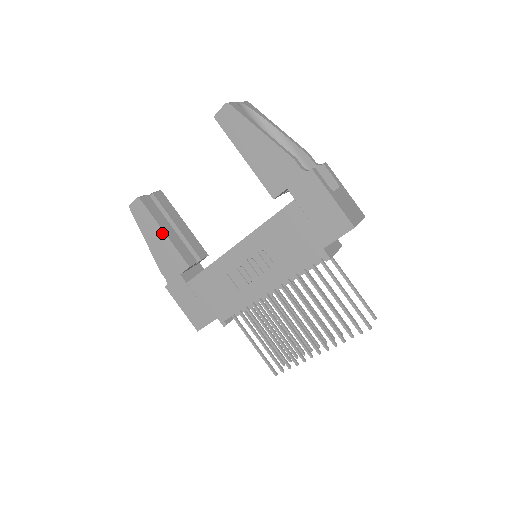
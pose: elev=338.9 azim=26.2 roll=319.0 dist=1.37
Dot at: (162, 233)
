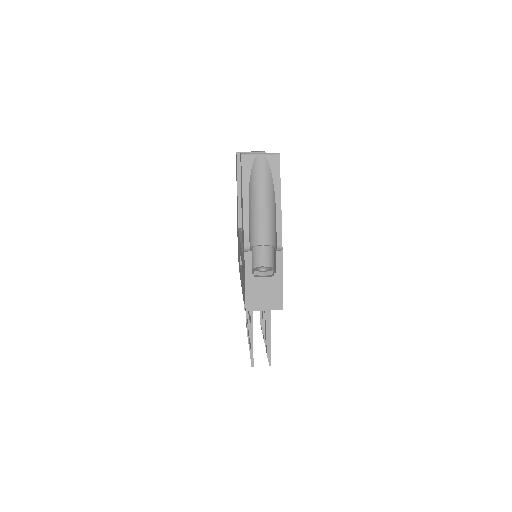
Dot at: (237, 187)
